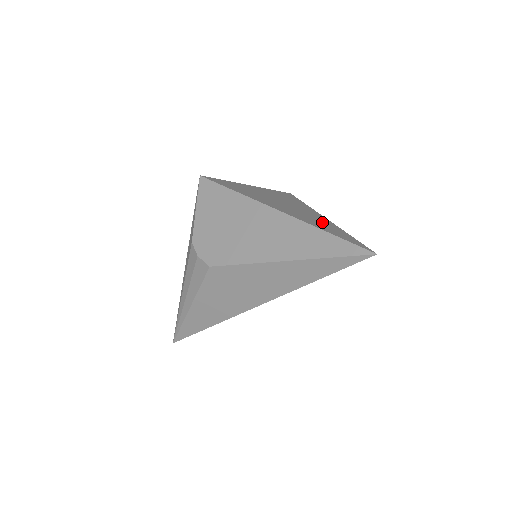
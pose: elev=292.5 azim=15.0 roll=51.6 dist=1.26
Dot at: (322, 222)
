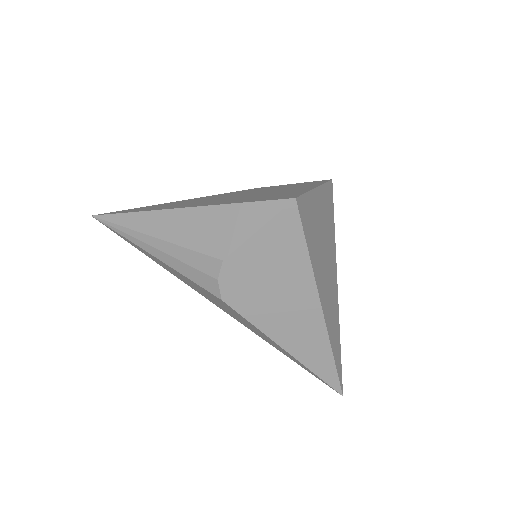
Dot at: (336, 319)
